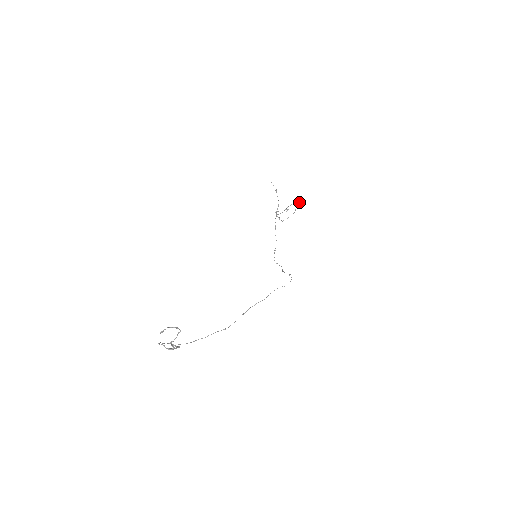
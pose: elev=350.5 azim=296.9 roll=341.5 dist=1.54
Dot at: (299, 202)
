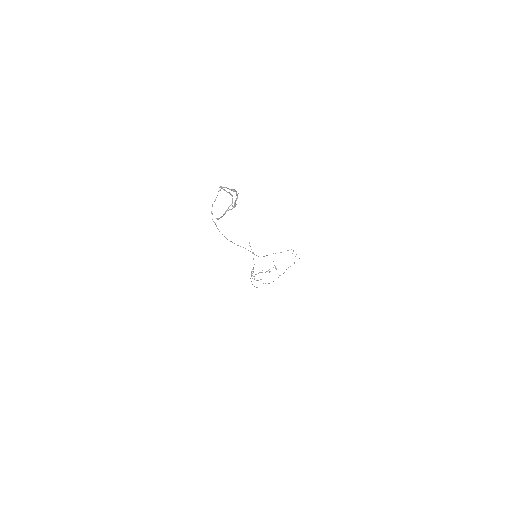
Dot at: occluded
